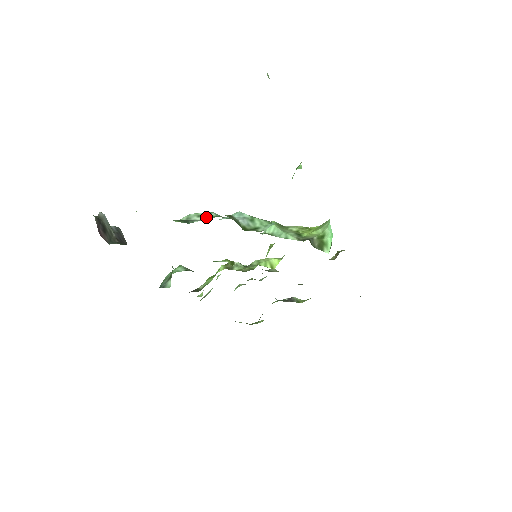
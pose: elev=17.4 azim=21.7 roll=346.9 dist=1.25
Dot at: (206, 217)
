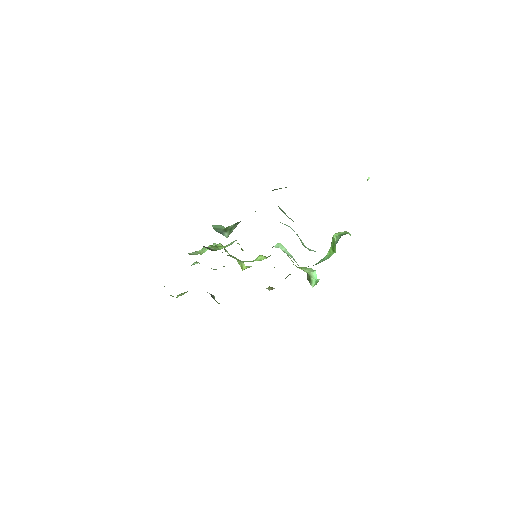
Dot at: occluded
